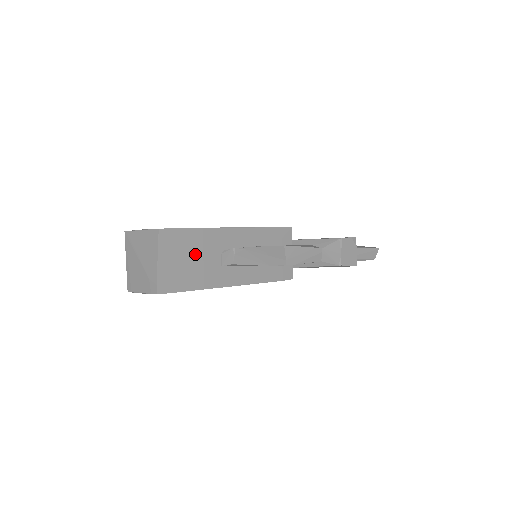
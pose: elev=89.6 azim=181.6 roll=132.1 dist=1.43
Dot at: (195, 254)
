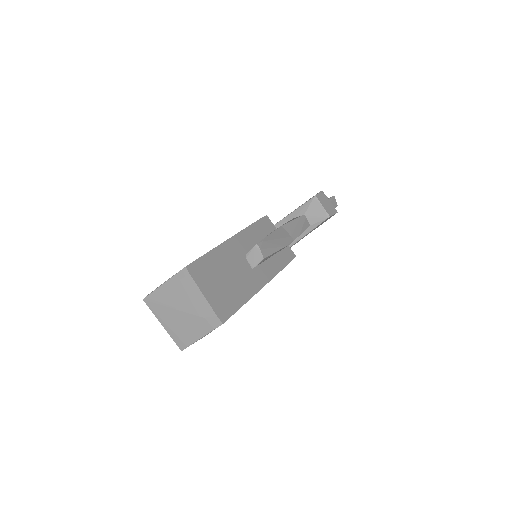
Dot at: (223, 274)
